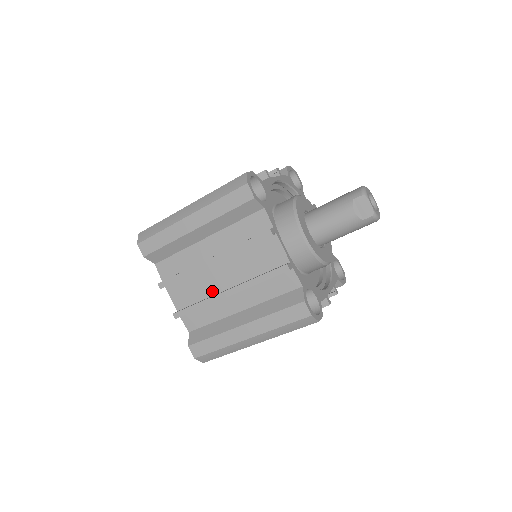
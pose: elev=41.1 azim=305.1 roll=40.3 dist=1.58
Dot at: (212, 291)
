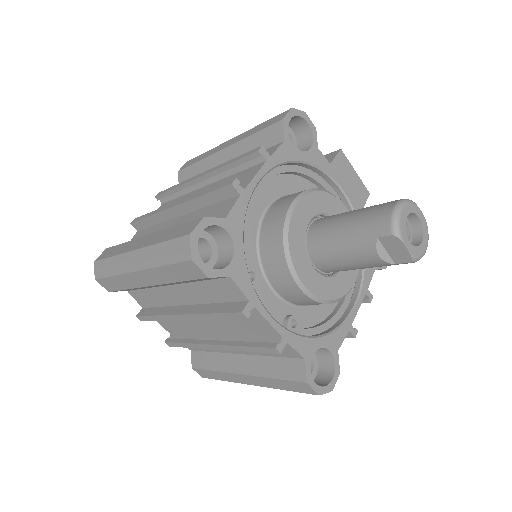
Dot at: (199, 331)
